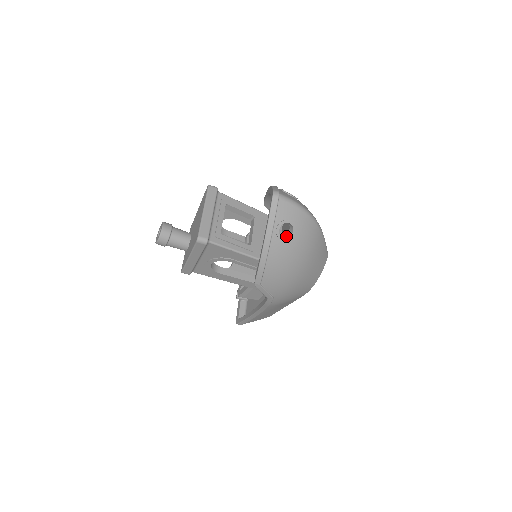
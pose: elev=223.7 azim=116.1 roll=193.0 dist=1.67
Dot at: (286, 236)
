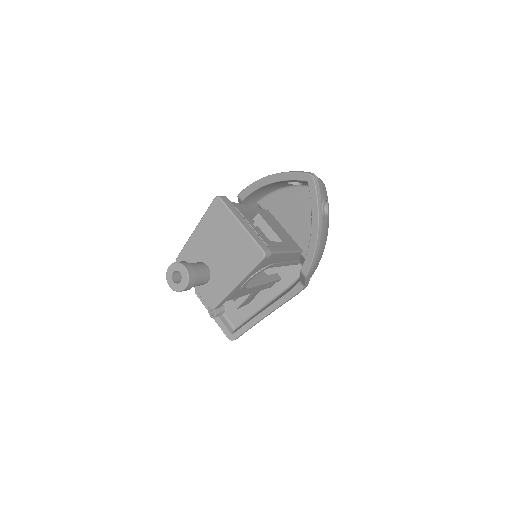
Dot at: occluded
